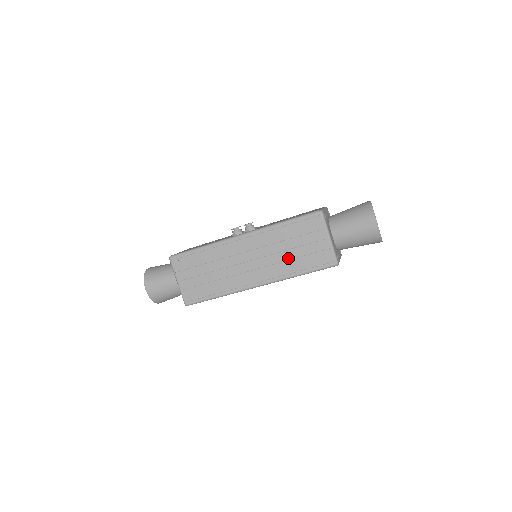
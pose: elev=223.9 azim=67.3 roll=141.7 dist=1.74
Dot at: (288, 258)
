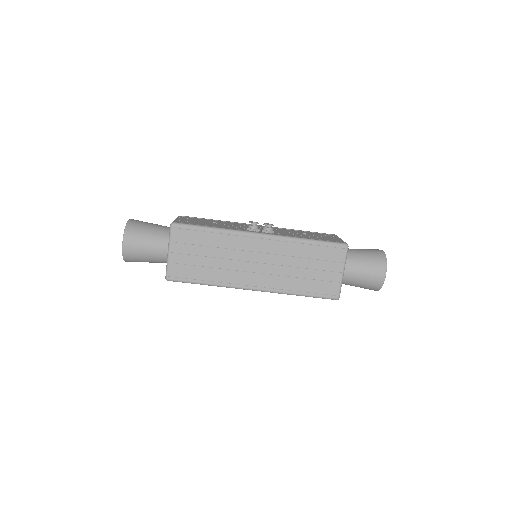
Dot at: (296, 275)
